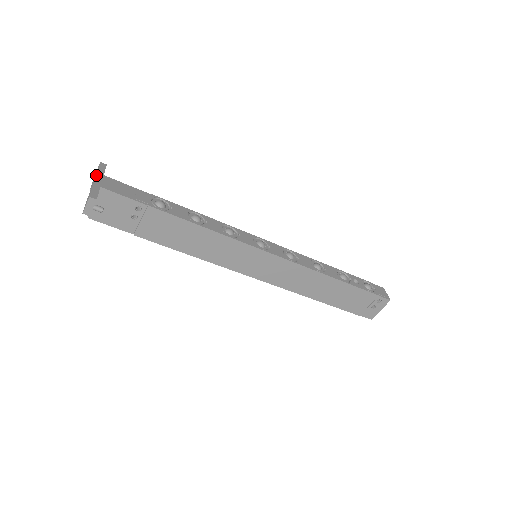
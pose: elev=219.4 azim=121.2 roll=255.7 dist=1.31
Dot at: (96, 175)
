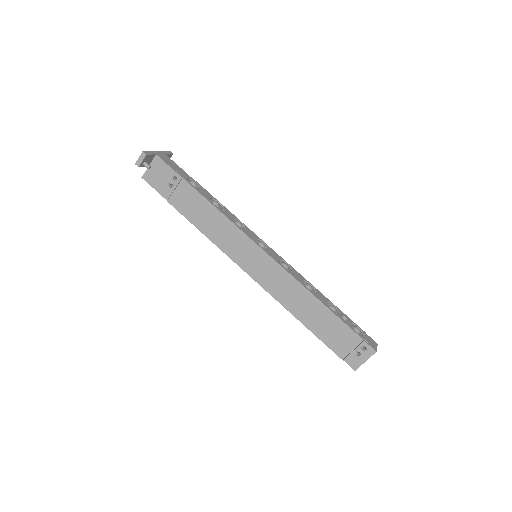
Dot at: (159, 151)
